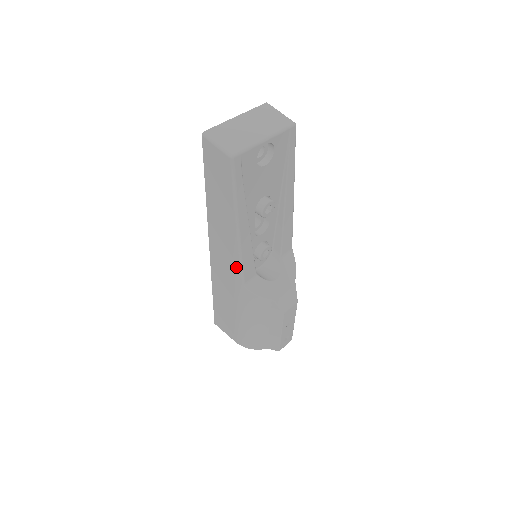
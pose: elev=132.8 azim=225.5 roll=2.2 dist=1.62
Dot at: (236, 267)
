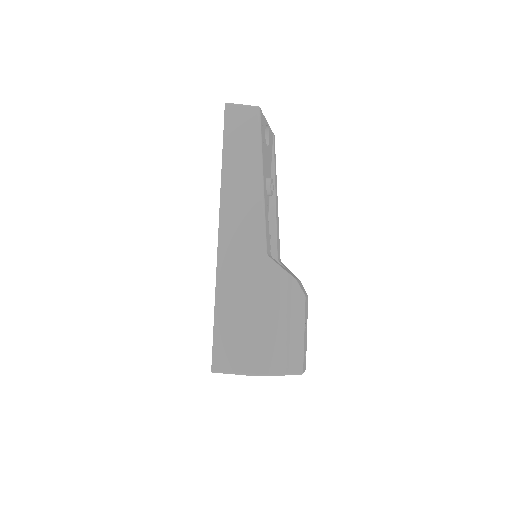
Dot at: (258, 231)
